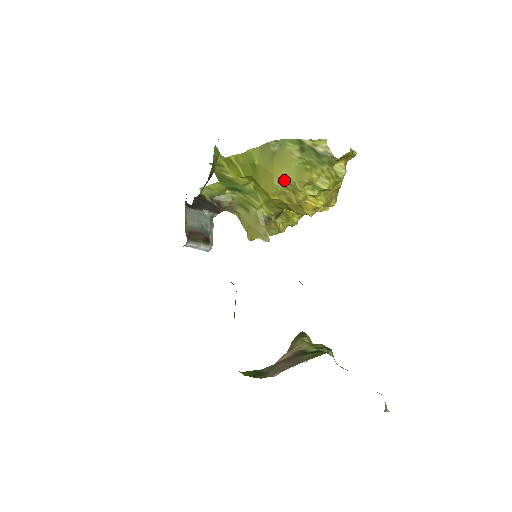
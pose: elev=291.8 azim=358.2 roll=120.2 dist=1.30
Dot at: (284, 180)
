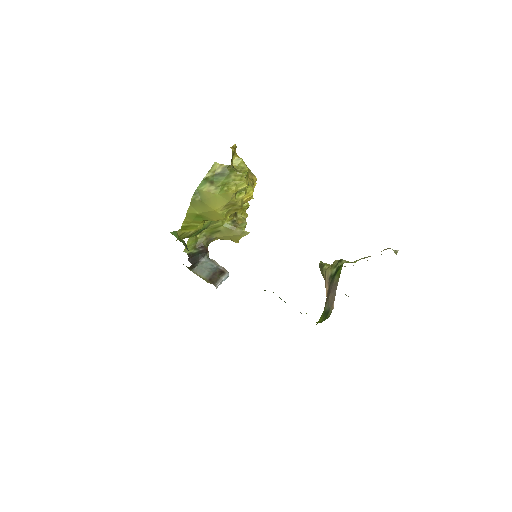
Dot at: (222, 207)
